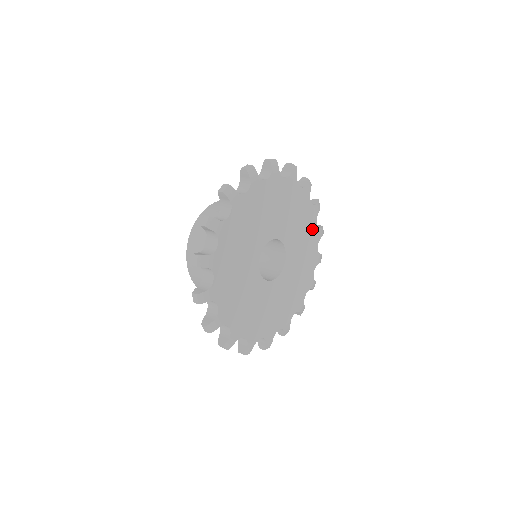
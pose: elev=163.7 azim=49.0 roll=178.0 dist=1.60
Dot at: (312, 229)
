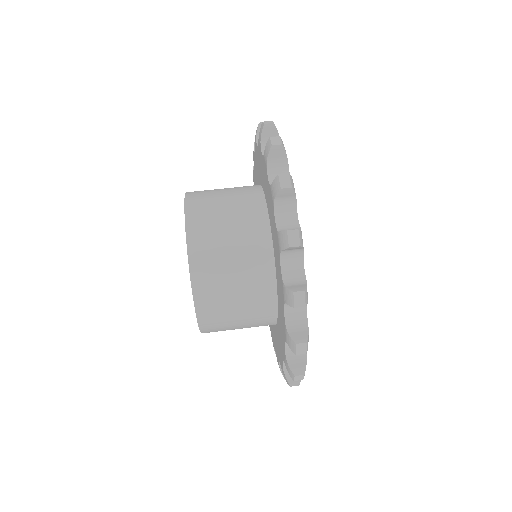
Dot at: occluded
